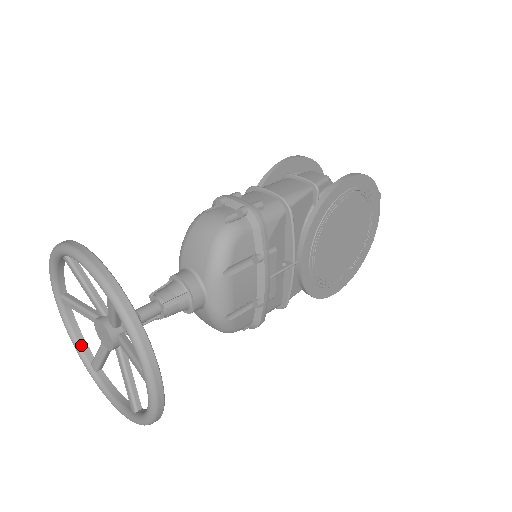
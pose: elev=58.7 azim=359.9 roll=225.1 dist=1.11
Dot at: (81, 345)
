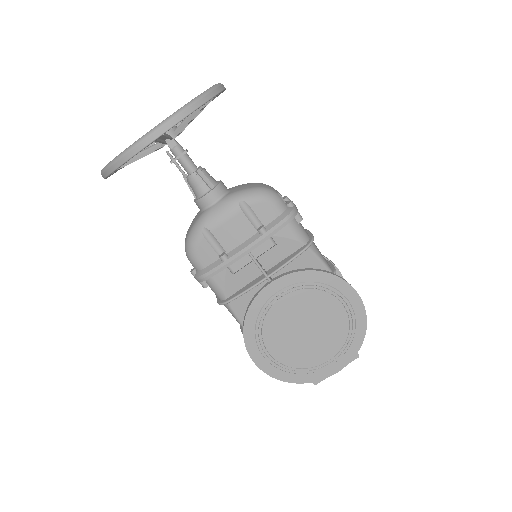
Dot at: occluded
